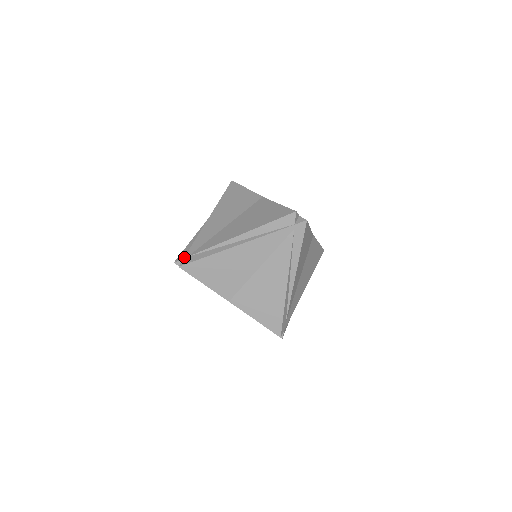
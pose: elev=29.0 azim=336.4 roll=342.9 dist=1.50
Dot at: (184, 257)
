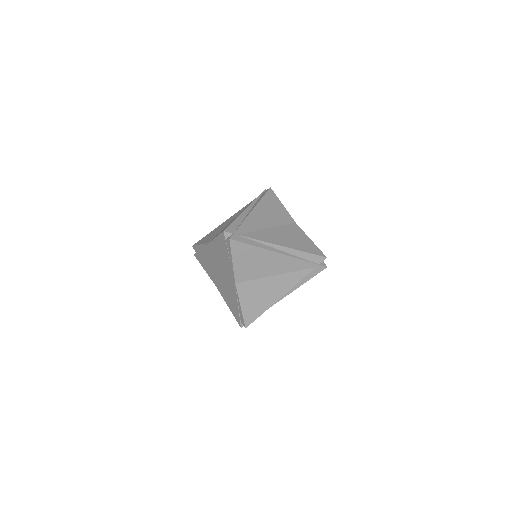
Dot at: (234, 233)
